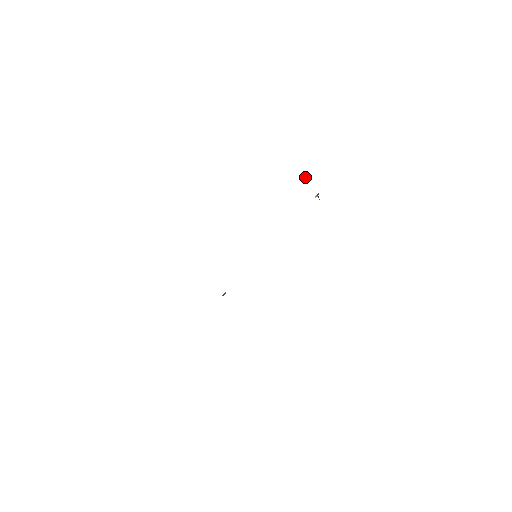
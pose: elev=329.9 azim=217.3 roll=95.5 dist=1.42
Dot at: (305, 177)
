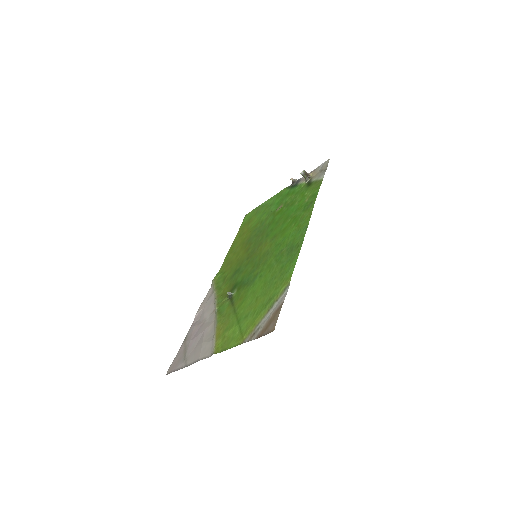
Dot at: (304, 175)
